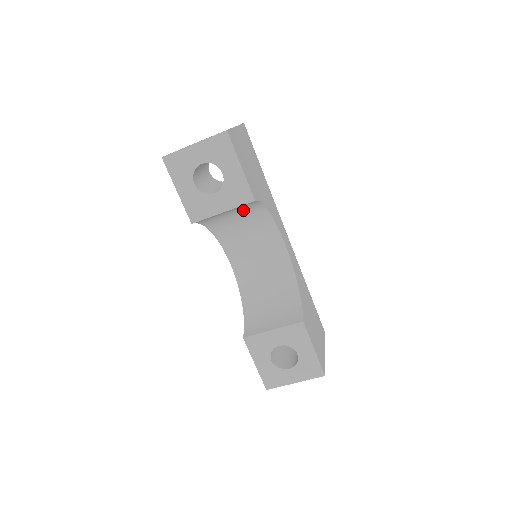
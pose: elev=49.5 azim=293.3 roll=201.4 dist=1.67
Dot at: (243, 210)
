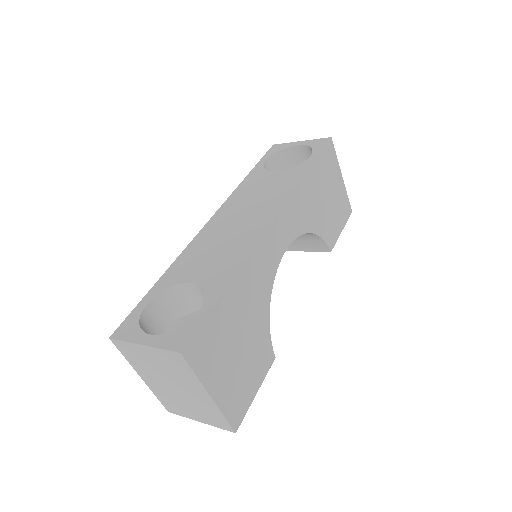
Dot at: occluded
